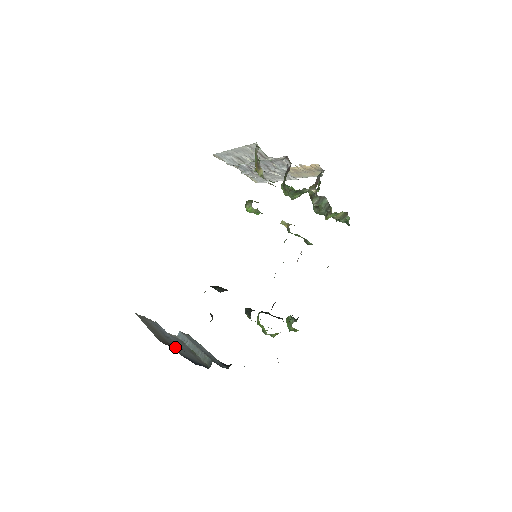
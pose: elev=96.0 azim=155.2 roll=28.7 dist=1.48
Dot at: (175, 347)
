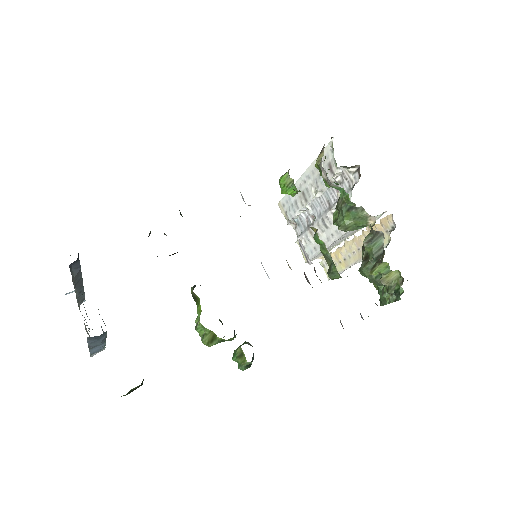
Dot at: occluded
